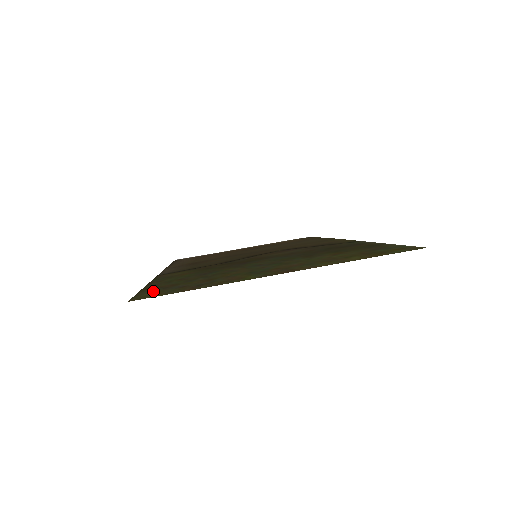
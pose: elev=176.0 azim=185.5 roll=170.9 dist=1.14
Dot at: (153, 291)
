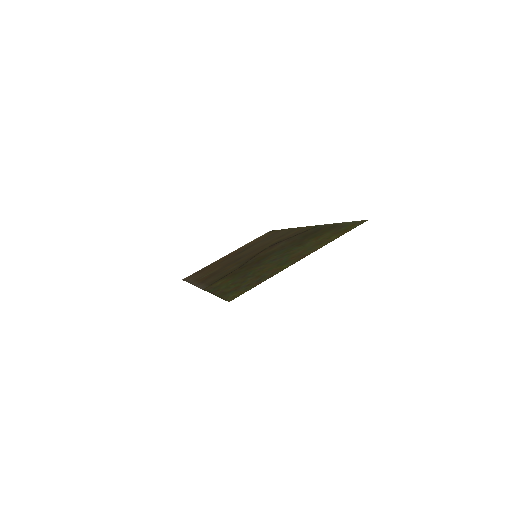
Dot at: (232, 294)
